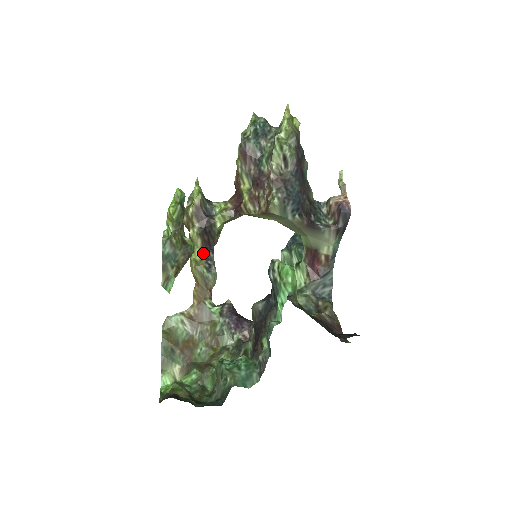
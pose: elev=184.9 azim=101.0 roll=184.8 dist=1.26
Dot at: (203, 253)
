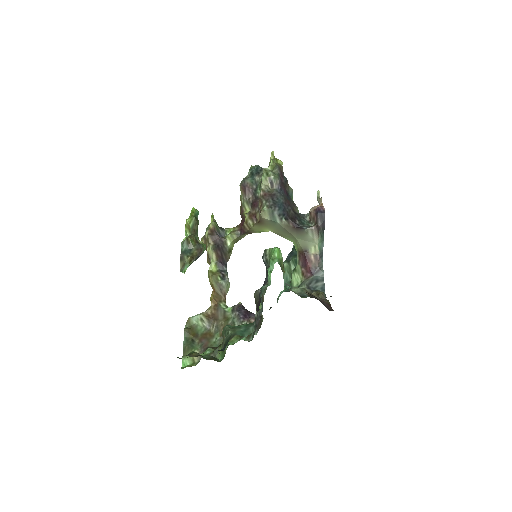
Dot at: (218, 267)
